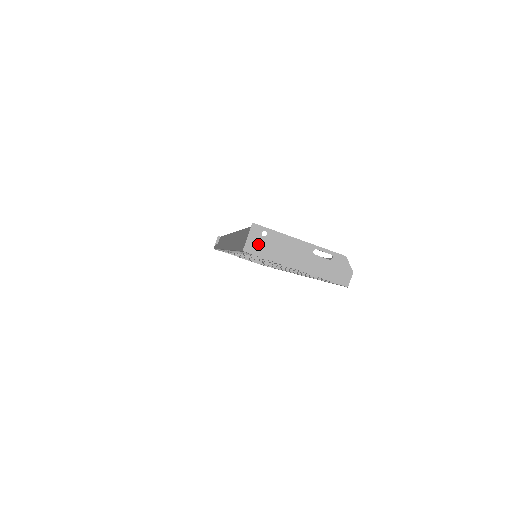
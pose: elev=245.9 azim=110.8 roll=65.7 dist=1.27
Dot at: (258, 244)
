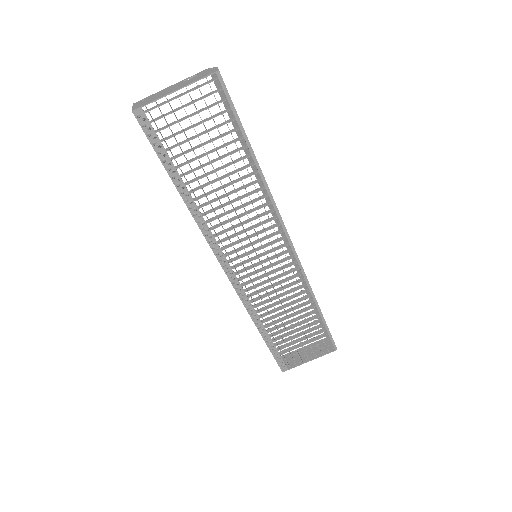
Dot at: (141, 104)
